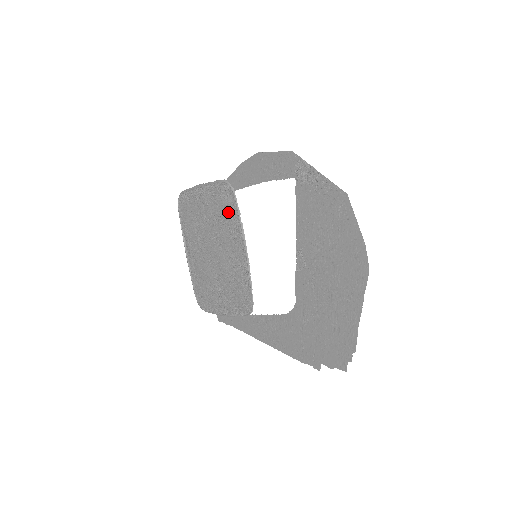
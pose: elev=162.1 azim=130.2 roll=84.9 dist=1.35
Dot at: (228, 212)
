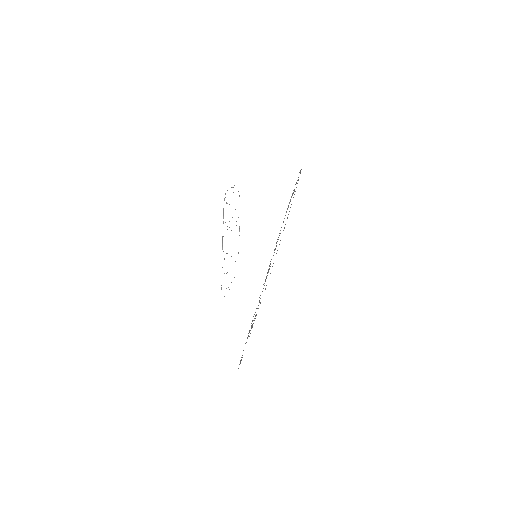
Dot at: occluded
